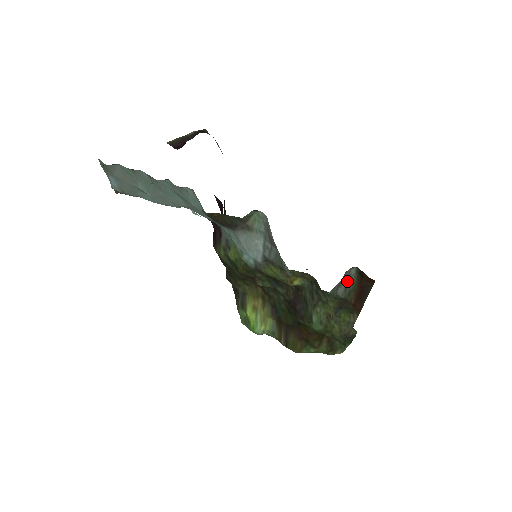
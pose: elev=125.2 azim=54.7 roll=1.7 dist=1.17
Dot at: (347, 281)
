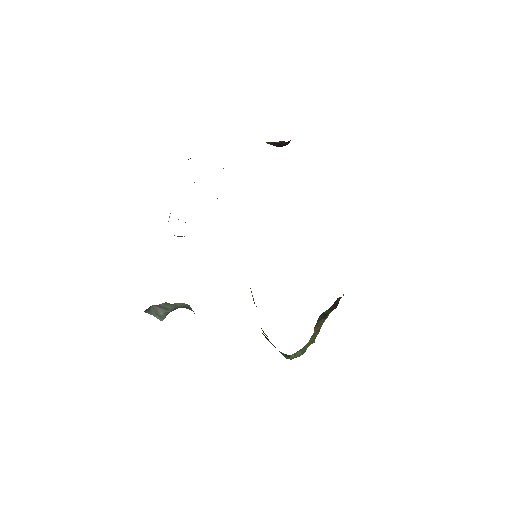
Dot at: occluded
